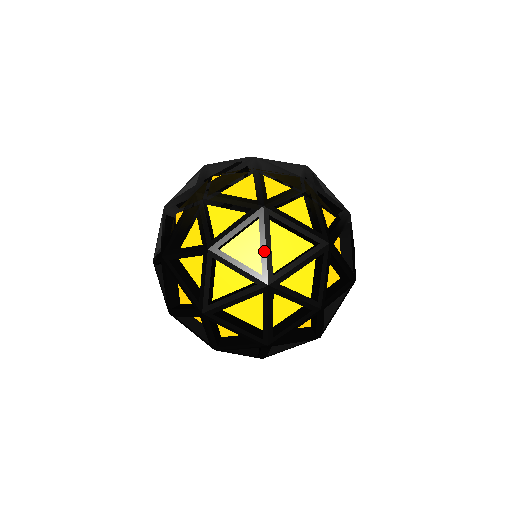
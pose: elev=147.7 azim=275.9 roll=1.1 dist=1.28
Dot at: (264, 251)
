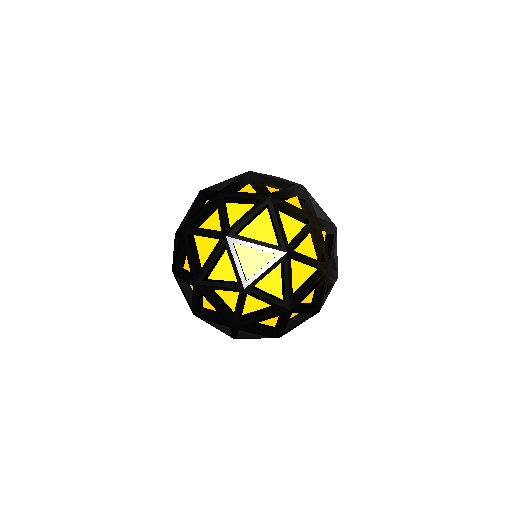
Dot at: (244, 217)
